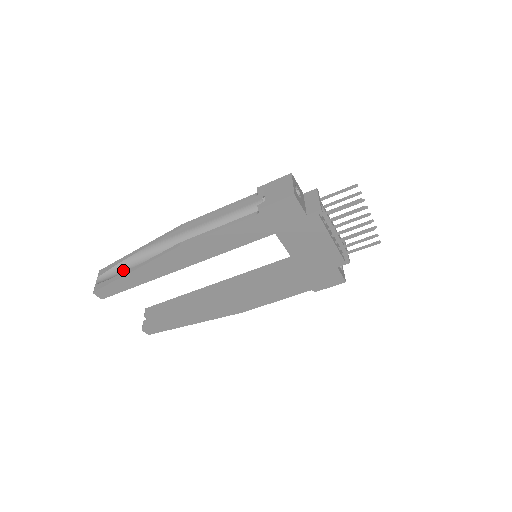
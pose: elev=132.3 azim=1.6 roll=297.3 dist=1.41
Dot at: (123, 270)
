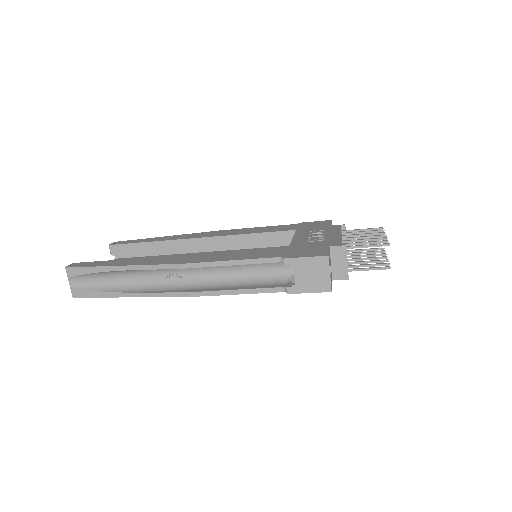
Dot at: (104, 279)
